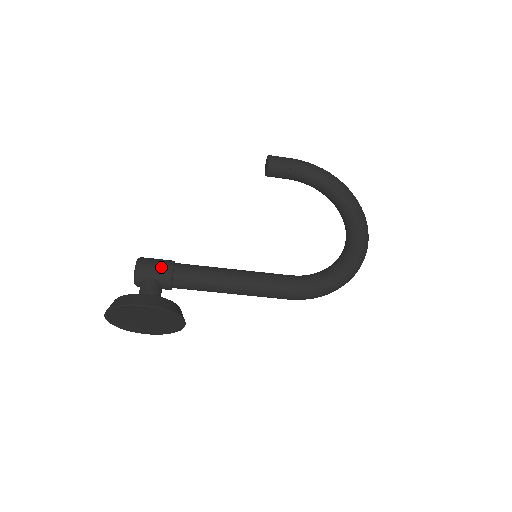
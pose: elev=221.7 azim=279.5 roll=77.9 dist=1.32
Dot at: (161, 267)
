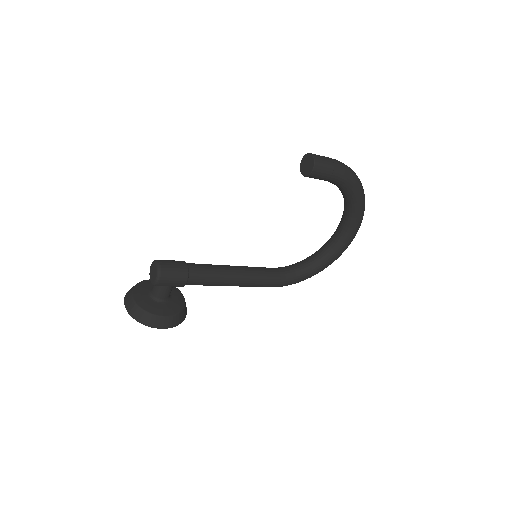
Dot at: (178, 282)
